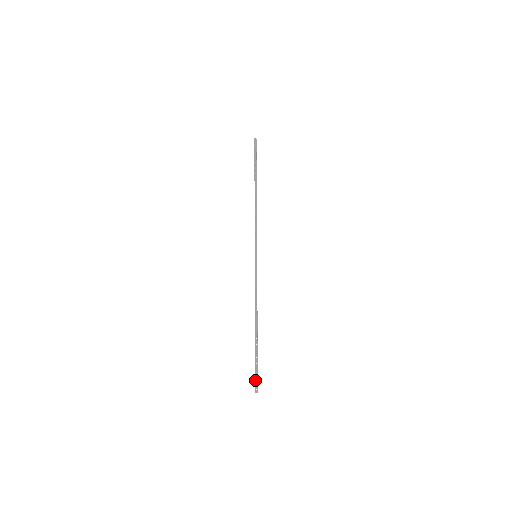
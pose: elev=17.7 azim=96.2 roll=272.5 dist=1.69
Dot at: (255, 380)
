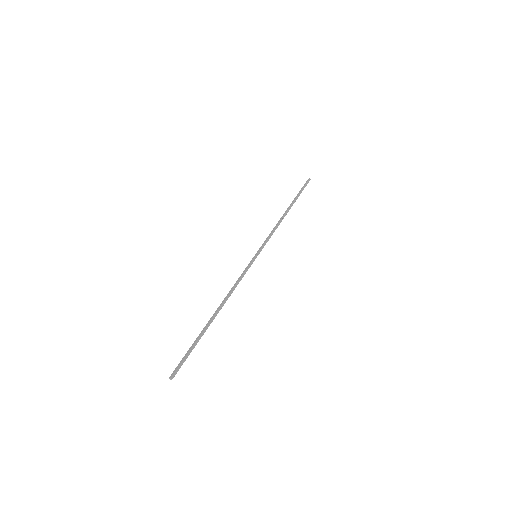
Dot at: (178, 364)
